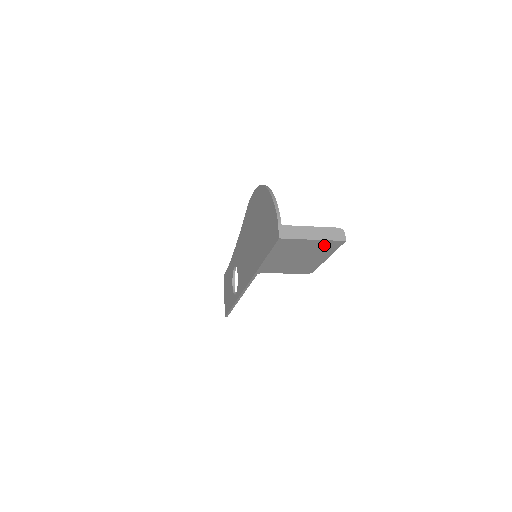
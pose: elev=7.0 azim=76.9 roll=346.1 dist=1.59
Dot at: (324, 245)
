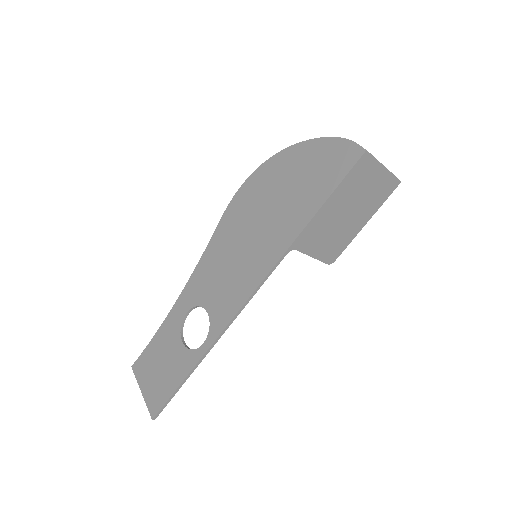
Dot at: (383, 186)
